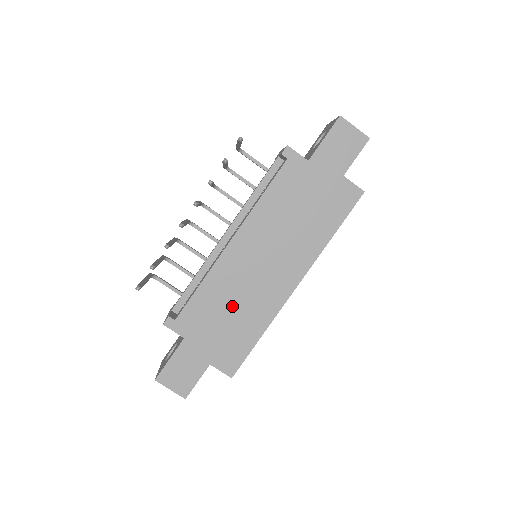
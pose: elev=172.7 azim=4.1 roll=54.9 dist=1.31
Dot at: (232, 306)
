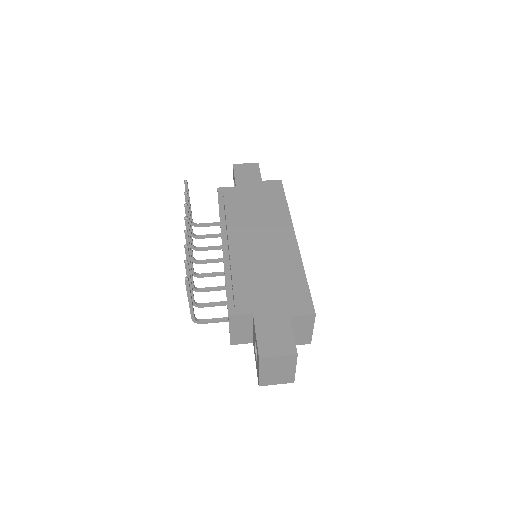
Dot at: (266, 273)
